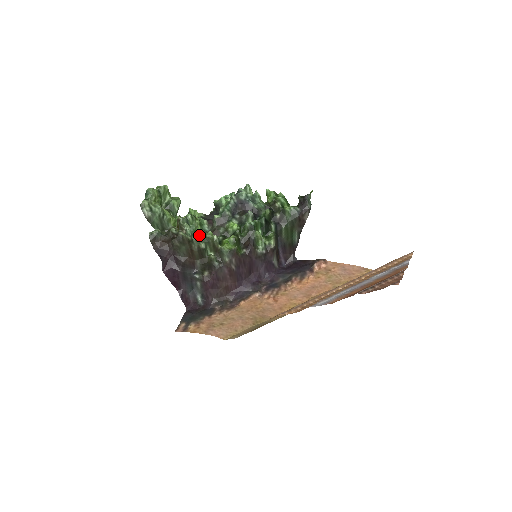
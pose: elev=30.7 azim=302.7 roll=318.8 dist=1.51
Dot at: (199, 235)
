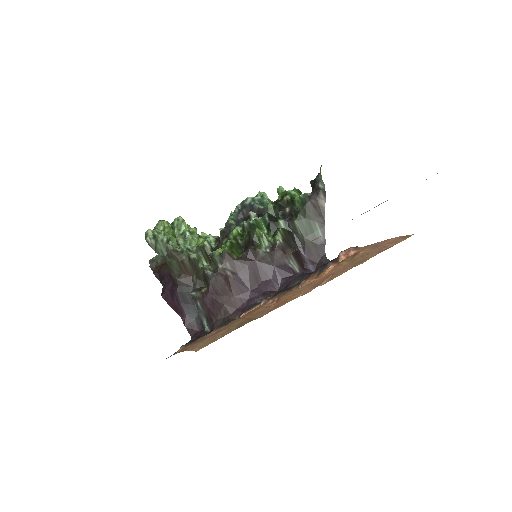
Dot at: (190, 246)
